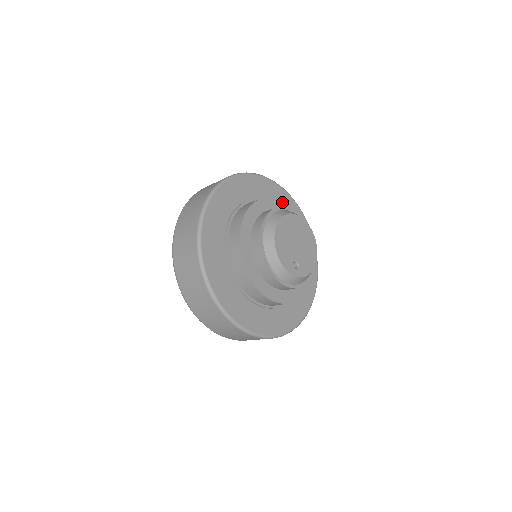
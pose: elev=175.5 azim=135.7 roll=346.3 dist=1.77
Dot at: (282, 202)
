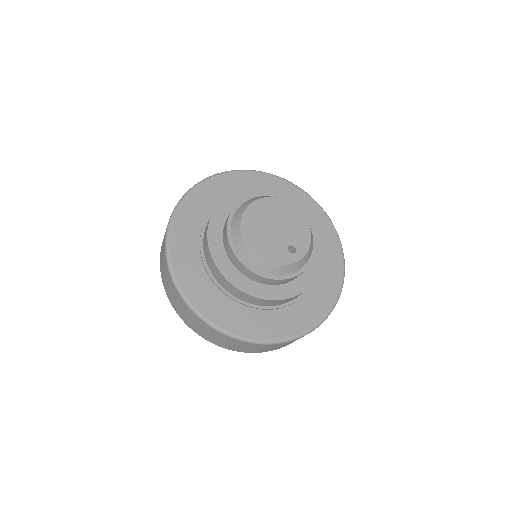
Dot at: (229, 198)
